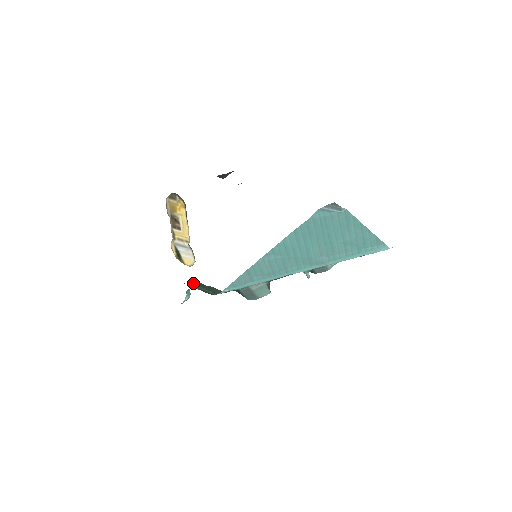
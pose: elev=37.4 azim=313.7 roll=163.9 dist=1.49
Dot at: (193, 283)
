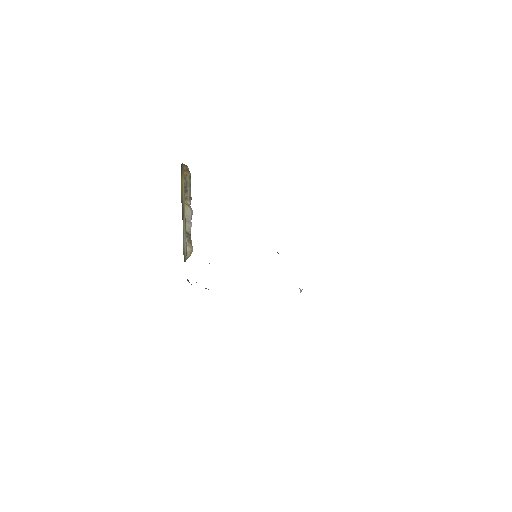
Dot at: occluded
